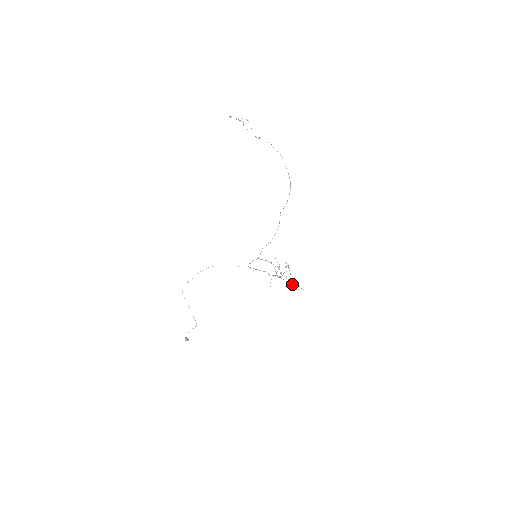
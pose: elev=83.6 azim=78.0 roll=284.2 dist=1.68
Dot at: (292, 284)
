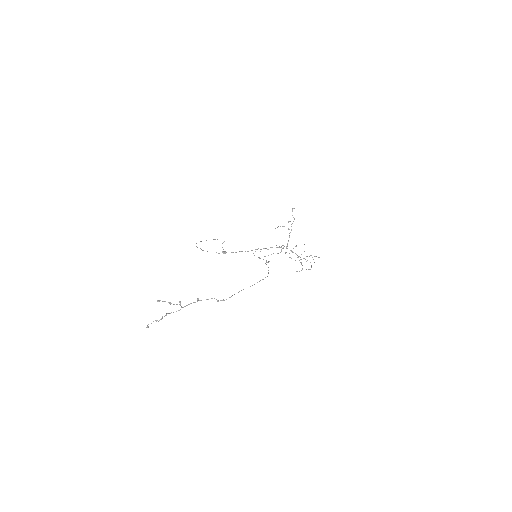
Dot at: occluded
